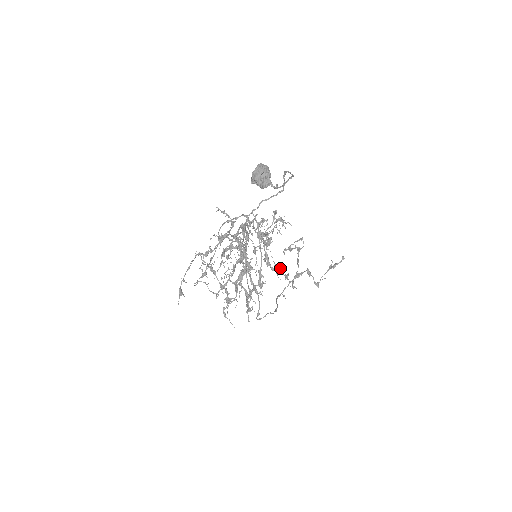
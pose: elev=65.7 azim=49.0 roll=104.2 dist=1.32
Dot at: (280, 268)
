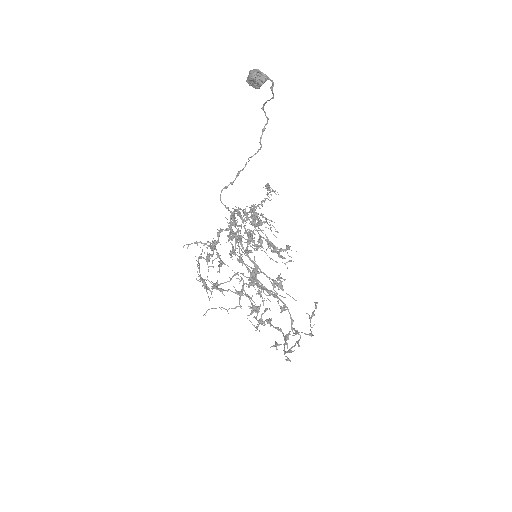
Dot at: (289, 246)
